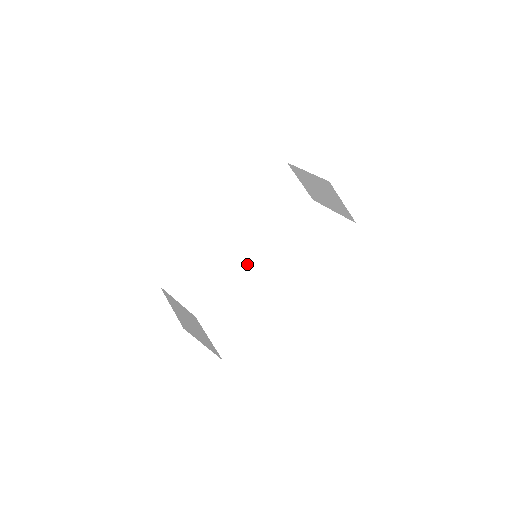
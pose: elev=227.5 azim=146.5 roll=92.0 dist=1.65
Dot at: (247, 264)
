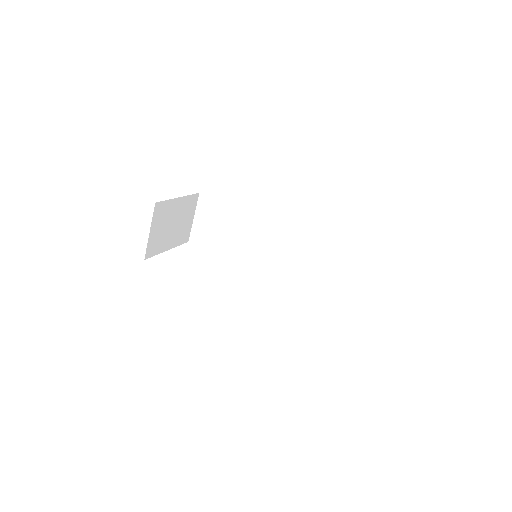
Dot at: (254, 267)
